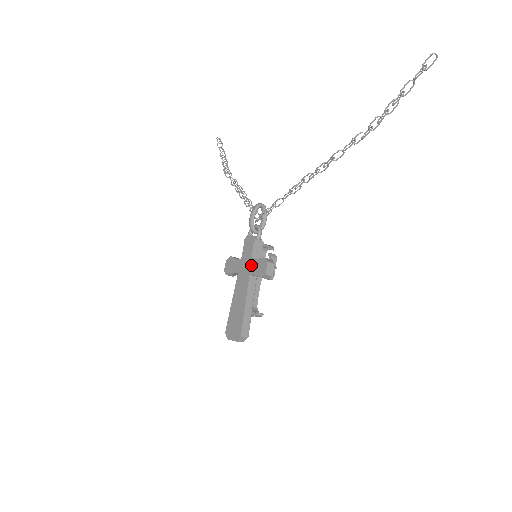
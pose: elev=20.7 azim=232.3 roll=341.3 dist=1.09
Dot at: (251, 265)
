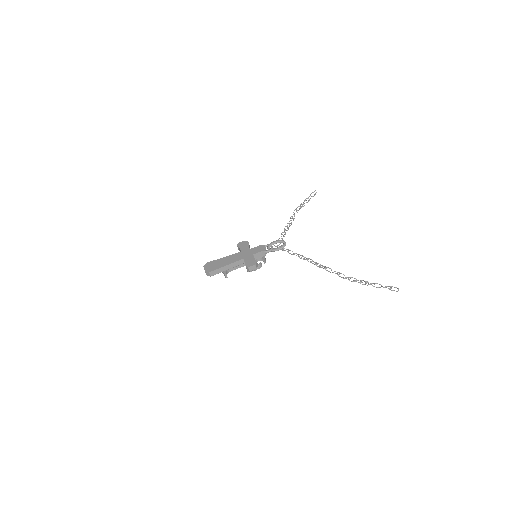
Dot at: (249, 256)
